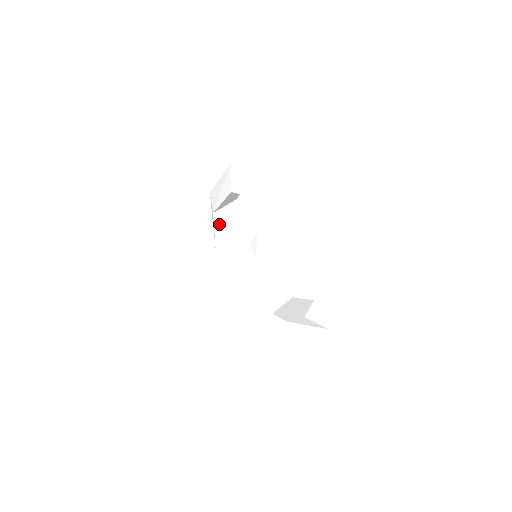
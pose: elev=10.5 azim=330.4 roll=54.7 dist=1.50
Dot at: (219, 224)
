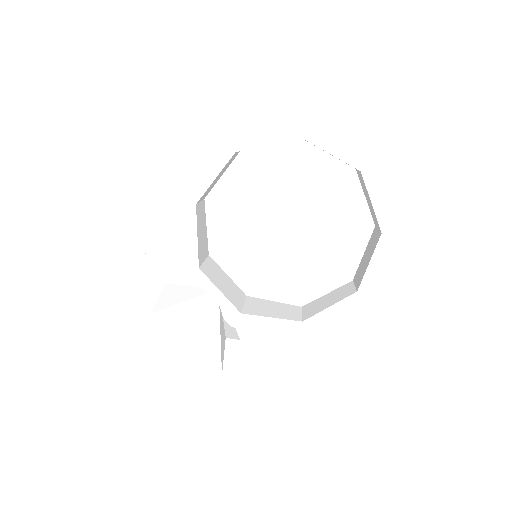
Dot at: (198, 226)
